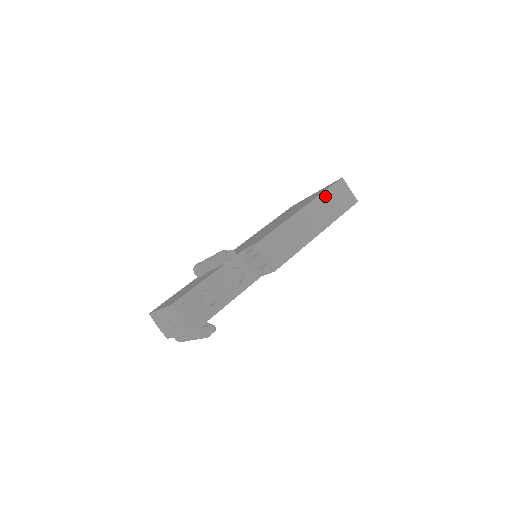
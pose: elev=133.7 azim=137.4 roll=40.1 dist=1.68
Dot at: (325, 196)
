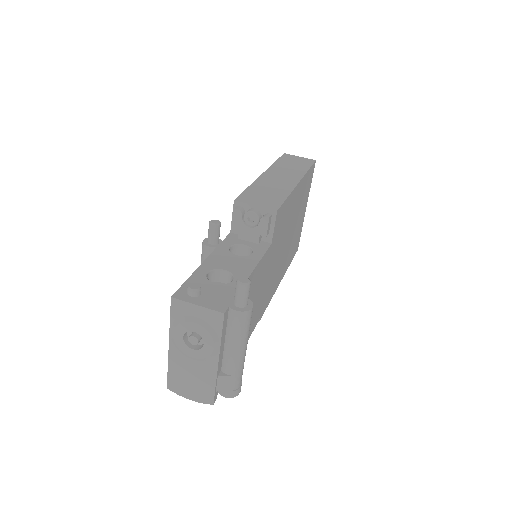
Dot at: (279, 164)
